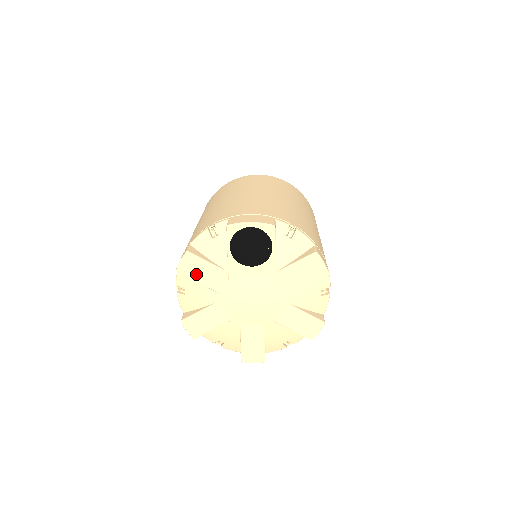
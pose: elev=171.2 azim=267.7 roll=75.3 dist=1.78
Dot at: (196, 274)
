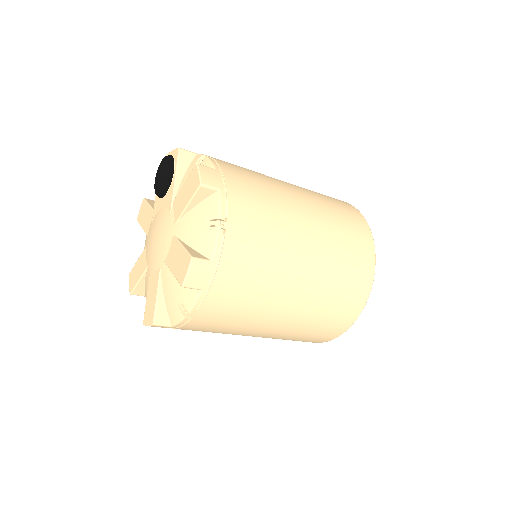
Dot at: (143, 219)
